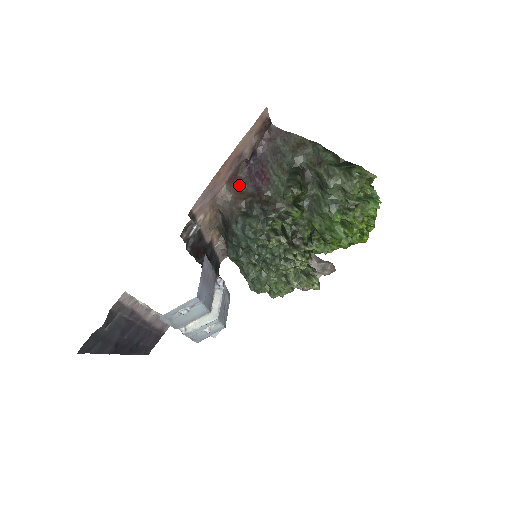
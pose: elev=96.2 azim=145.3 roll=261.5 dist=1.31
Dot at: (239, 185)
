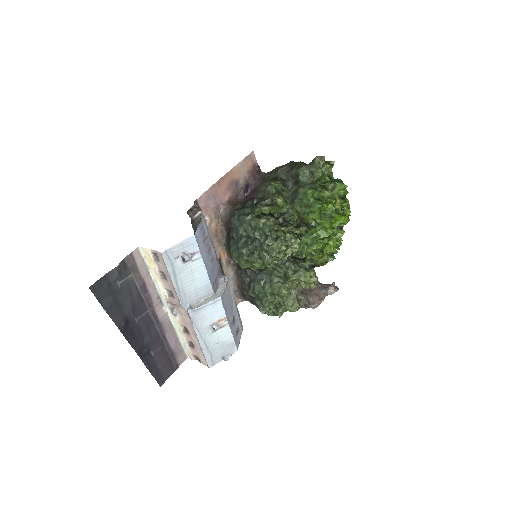
Dot at: (238, 203)
